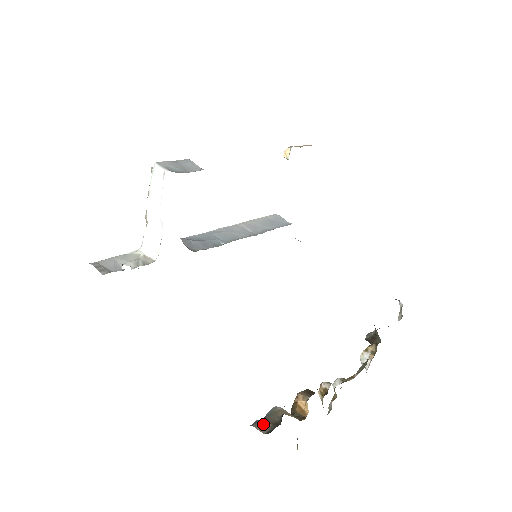
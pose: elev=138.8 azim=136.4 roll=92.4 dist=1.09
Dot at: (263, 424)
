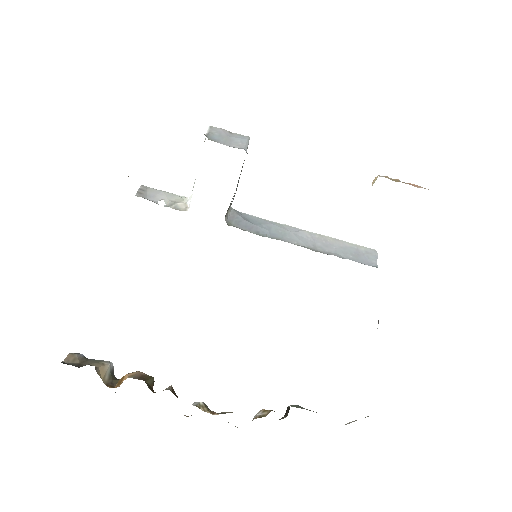
Dot at: (76, 358)
